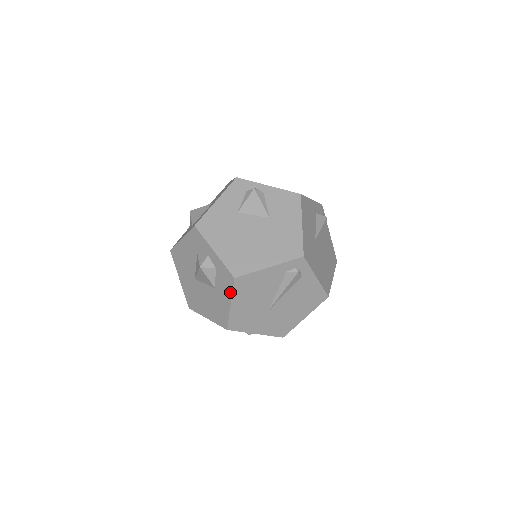
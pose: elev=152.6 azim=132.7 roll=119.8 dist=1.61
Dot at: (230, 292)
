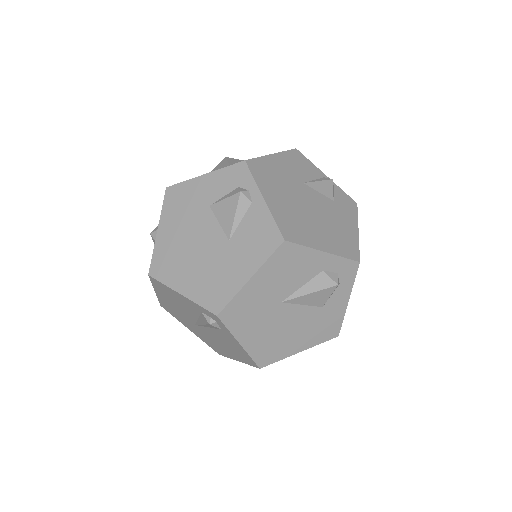
Dot at: occluded
